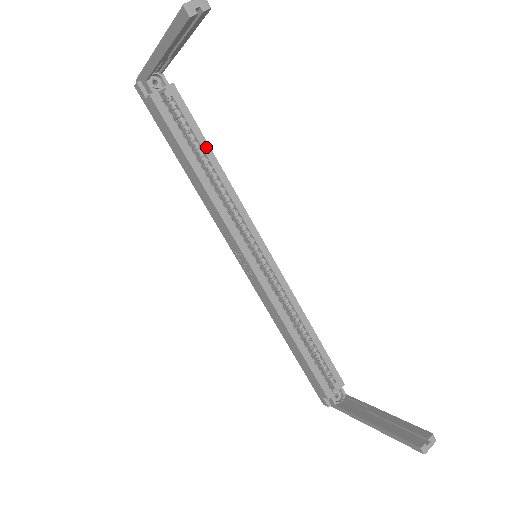
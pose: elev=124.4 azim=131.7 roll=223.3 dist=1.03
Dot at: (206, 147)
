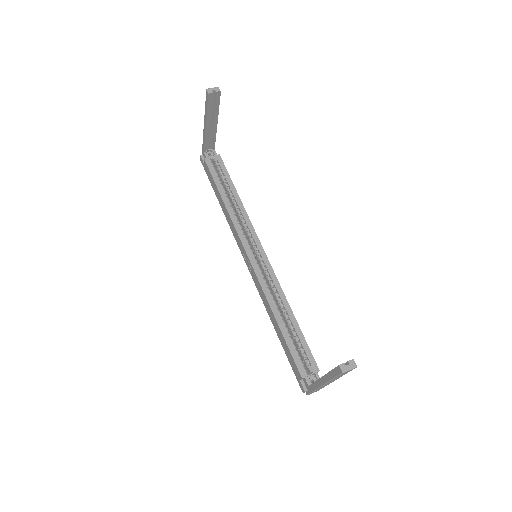
Dot at: (232, 187)
